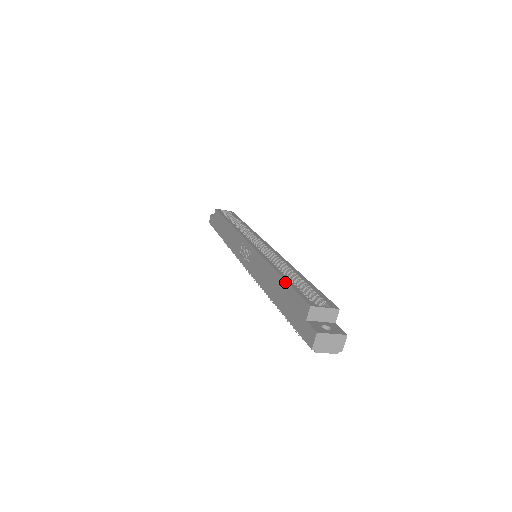
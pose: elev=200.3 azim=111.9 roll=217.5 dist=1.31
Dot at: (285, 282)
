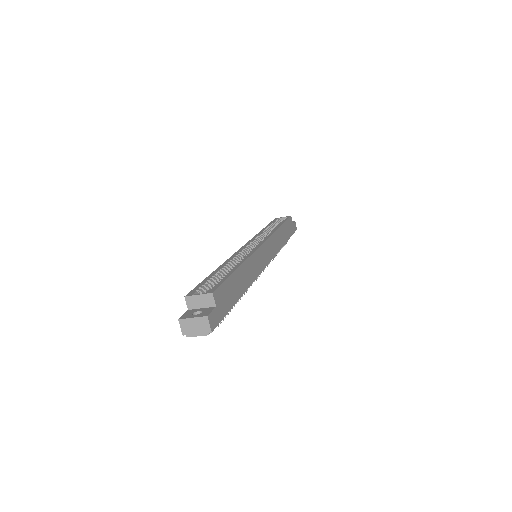
Dot at: (207, 278)
